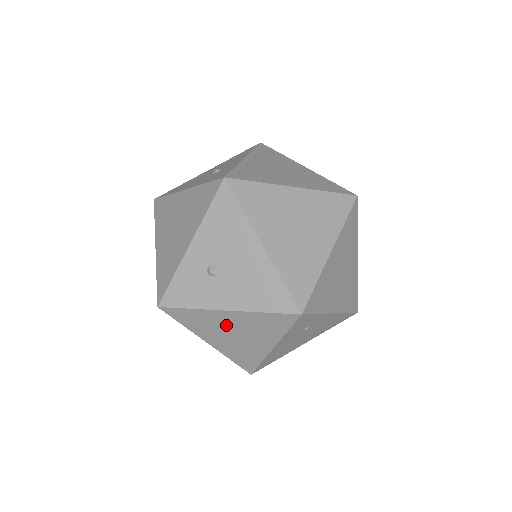
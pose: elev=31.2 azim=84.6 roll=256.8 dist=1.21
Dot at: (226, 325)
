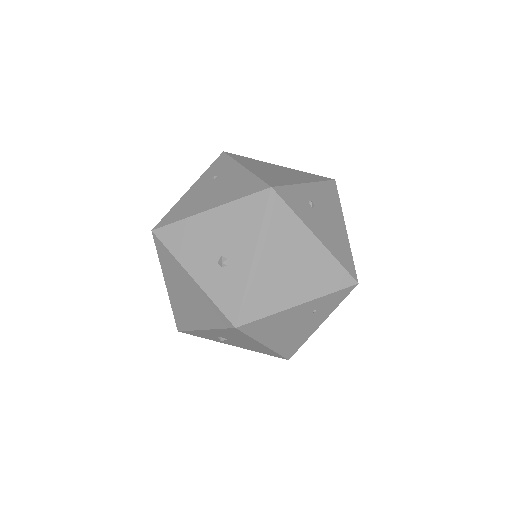
Dot at: occluded
